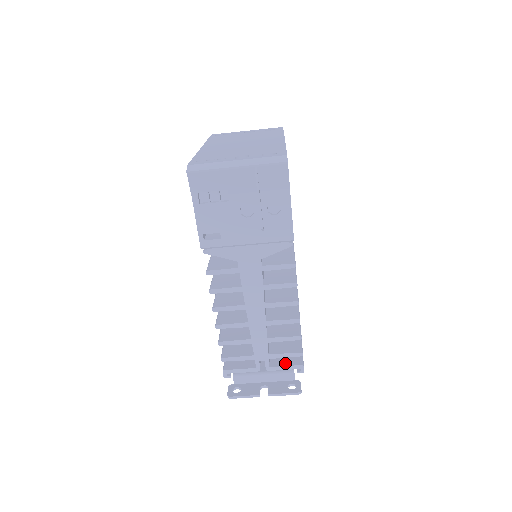
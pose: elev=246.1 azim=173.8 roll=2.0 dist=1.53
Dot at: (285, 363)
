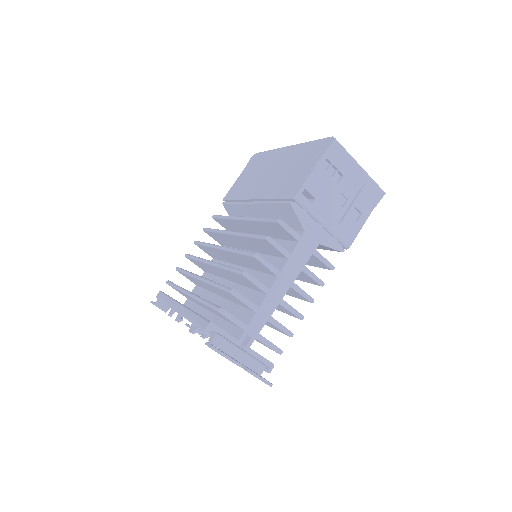
Dot at: occluded
